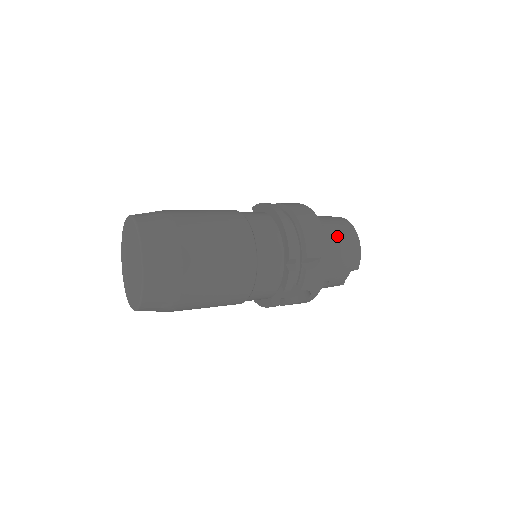
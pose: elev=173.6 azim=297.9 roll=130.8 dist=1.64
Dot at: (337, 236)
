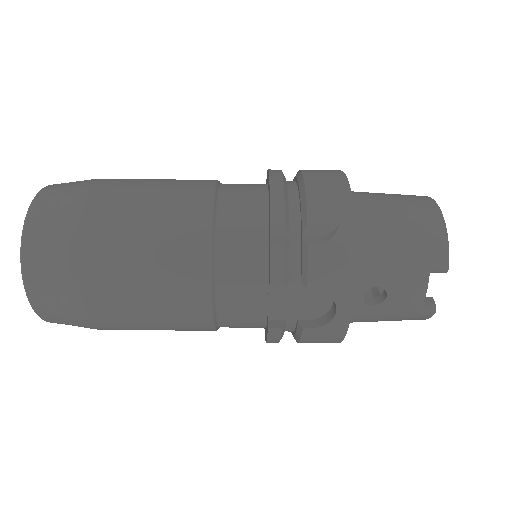
Dot at: (390, 206)
